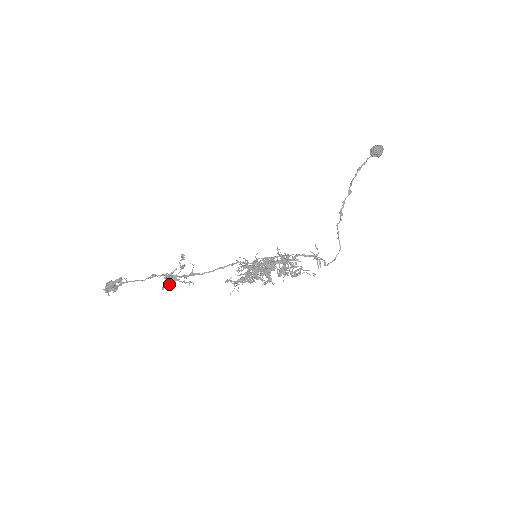
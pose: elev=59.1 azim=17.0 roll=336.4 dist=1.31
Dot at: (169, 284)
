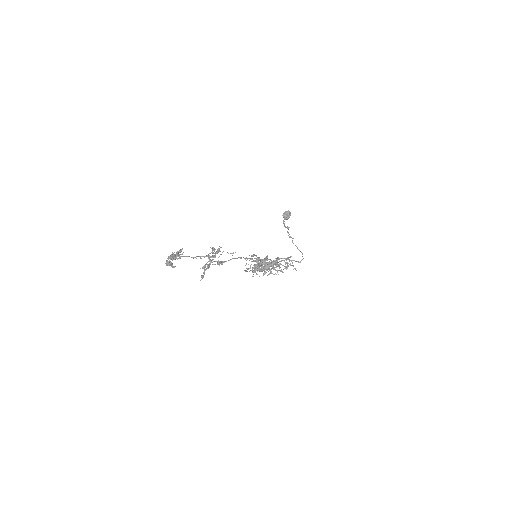
Dot at: (209, 267)
